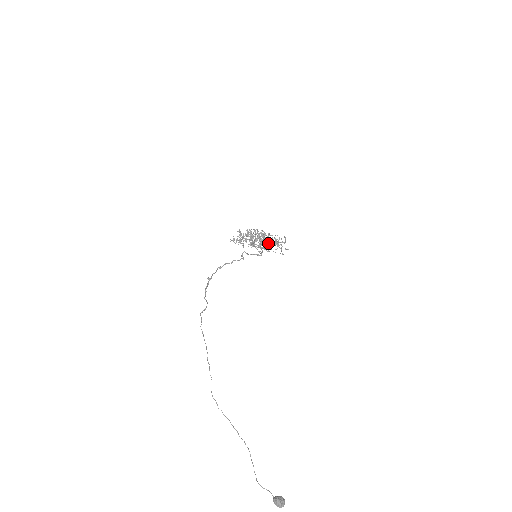
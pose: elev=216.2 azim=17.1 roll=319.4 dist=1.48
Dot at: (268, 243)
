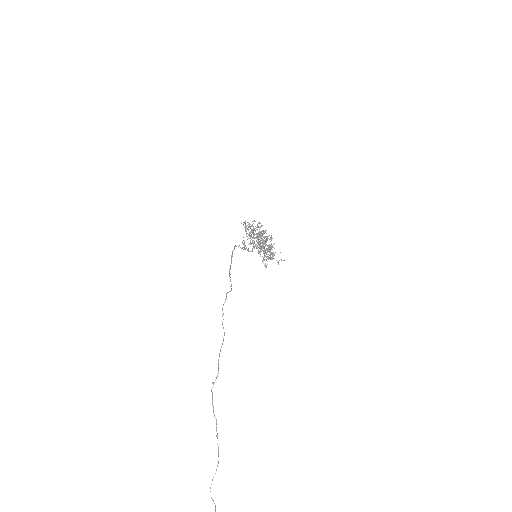
Dot at: occluded
